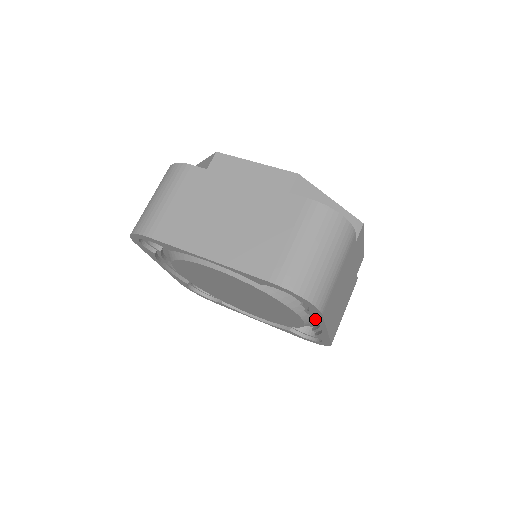
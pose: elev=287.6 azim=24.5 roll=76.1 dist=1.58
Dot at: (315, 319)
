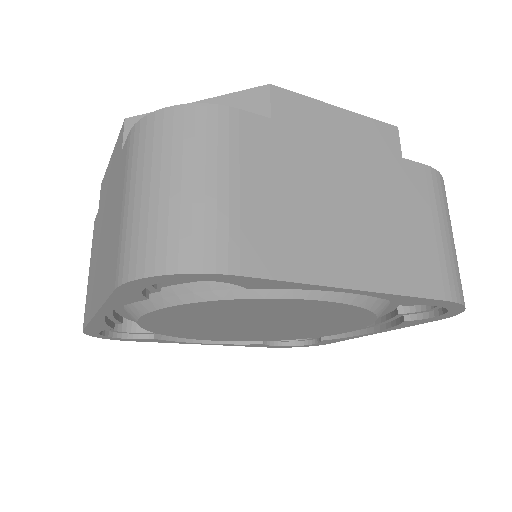
Dot at: (397, 326)
